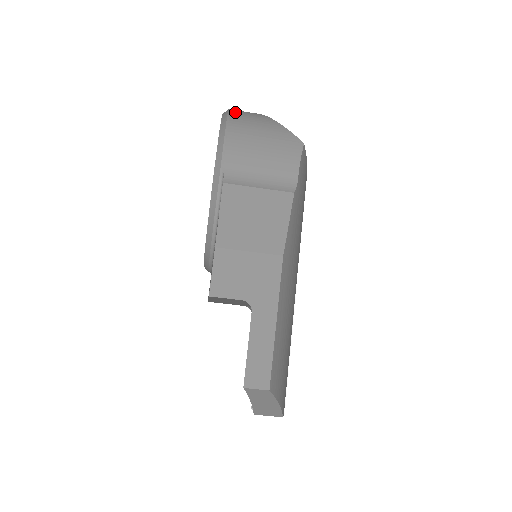
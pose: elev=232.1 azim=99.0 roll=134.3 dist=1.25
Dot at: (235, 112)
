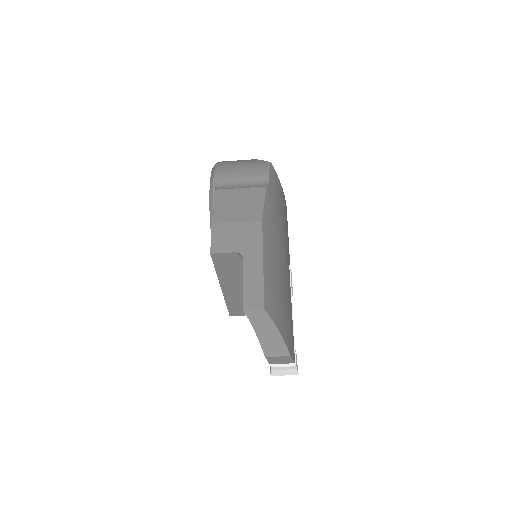
Dot at: occluded
